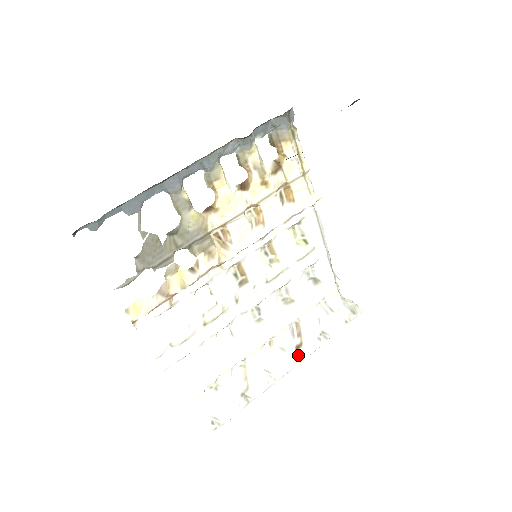
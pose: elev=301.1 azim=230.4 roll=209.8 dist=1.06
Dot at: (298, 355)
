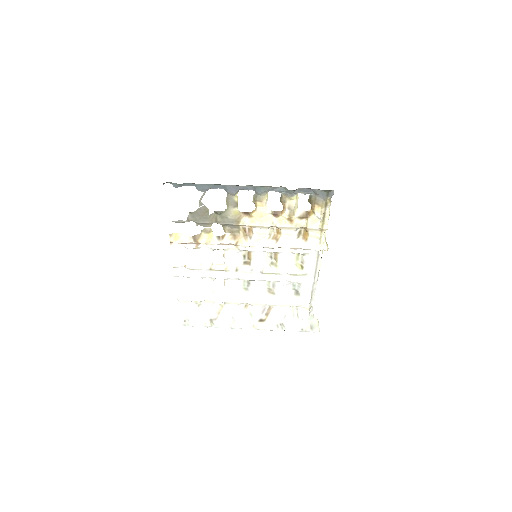
Dot at: (258, 325)
